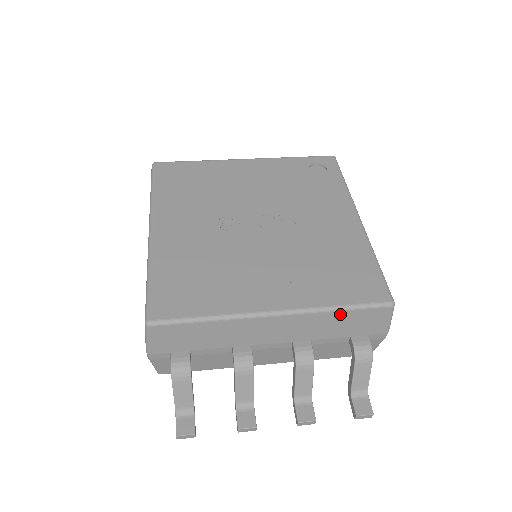
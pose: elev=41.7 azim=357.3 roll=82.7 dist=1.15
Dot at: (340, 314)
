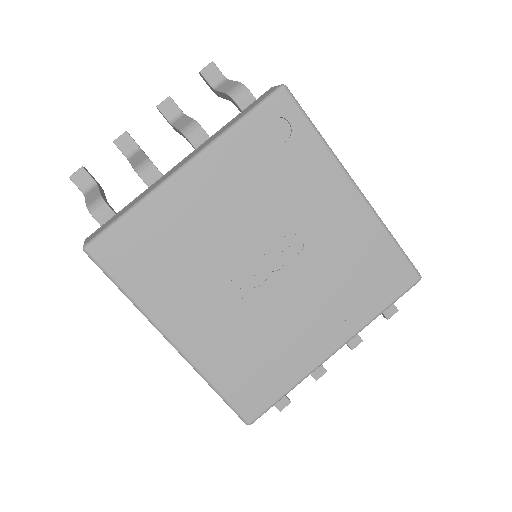
Dot at: (381, 311)
